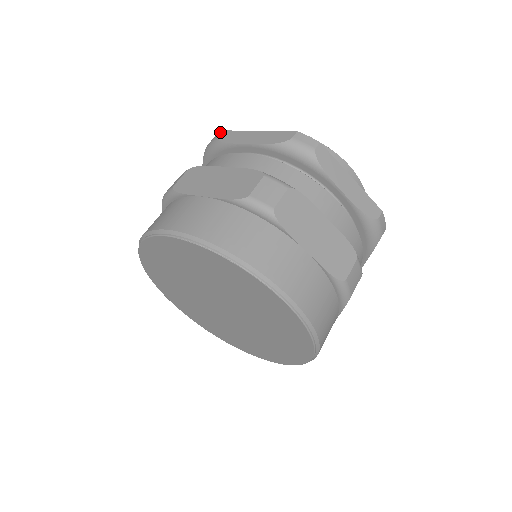
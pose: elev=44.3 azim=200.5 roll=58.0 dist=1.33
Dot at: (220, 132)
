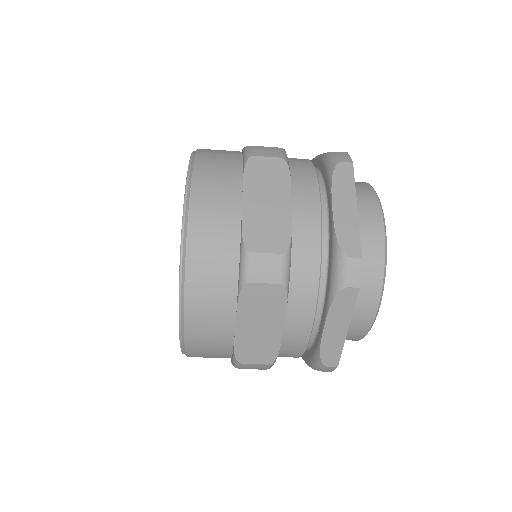
Dot at: occluded
